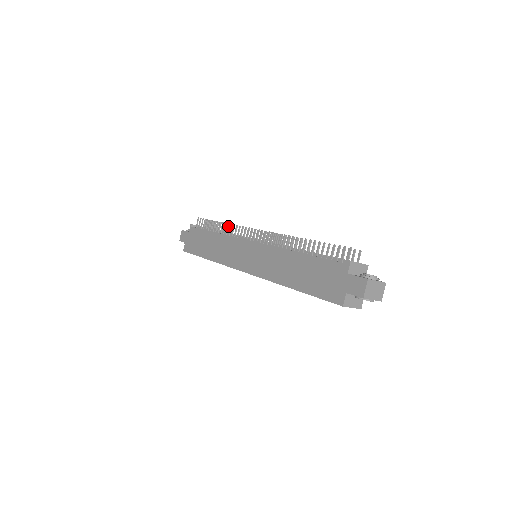
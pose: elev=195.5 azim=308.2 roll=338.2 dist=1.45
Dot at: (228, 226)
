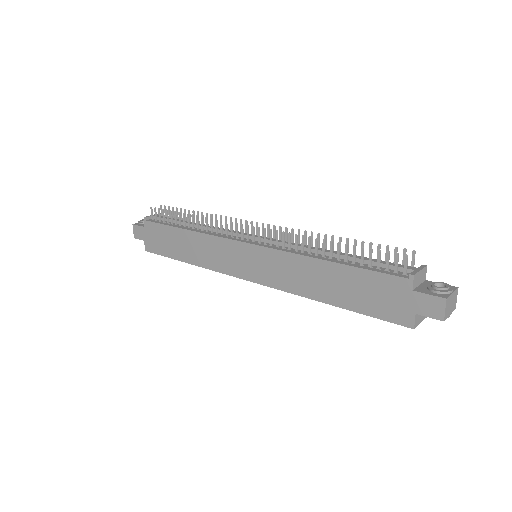
Dot at: (202, 220)
